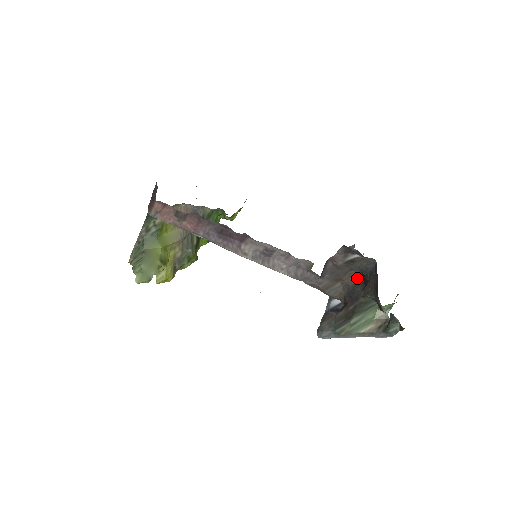
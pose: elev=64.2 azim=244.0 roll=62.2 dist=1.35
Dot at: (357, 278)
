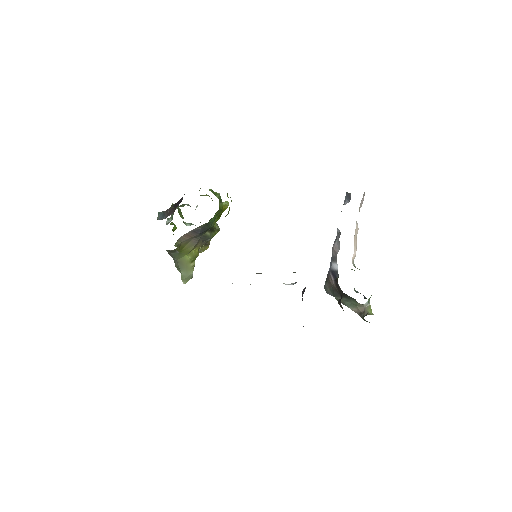
Dot at: (337, 283)
